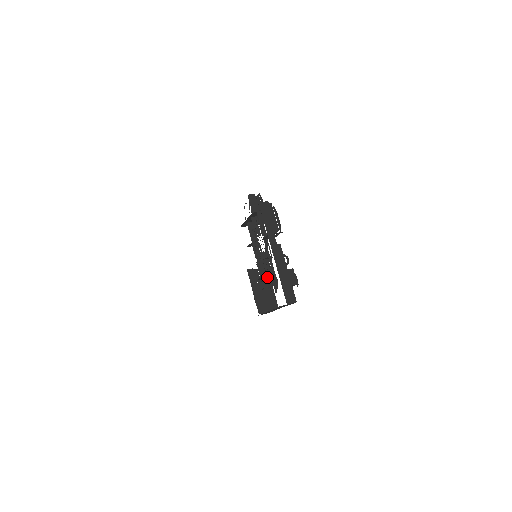
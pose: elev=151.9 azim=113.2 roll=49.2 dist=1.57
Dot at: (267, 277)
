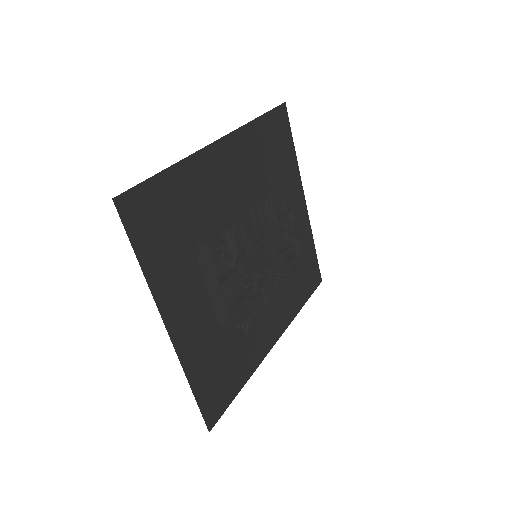
Dot at: occluded
